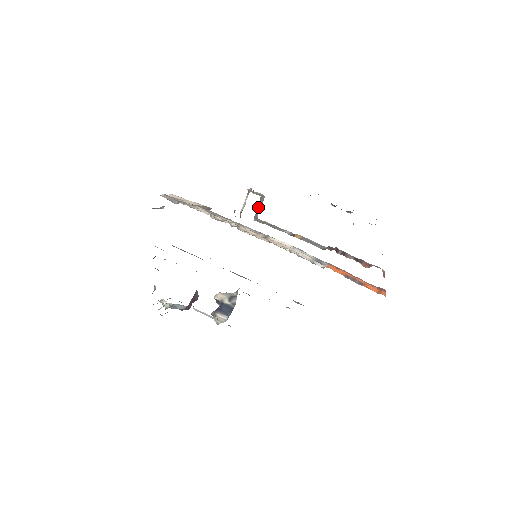
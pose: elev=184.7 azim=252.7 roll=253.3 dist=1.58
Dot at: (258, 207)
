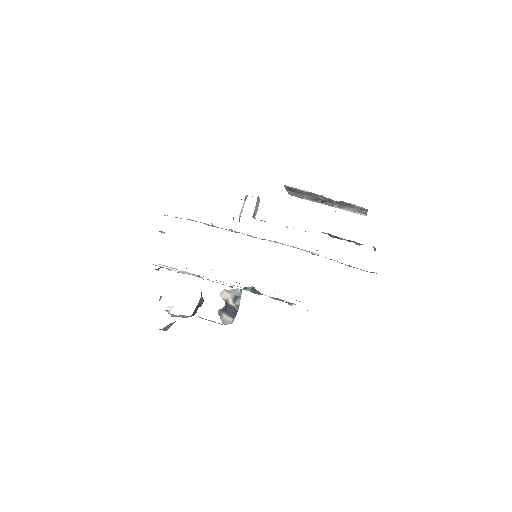
Dot at: (256, 206)
